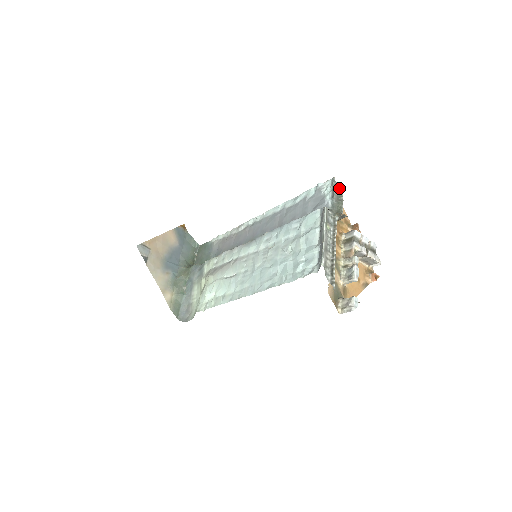
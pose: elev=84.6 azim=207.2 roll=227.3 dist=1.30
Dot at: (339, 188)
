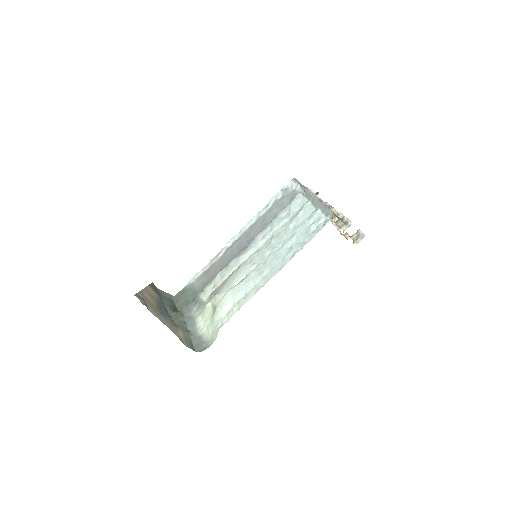
Dot at: occluded
